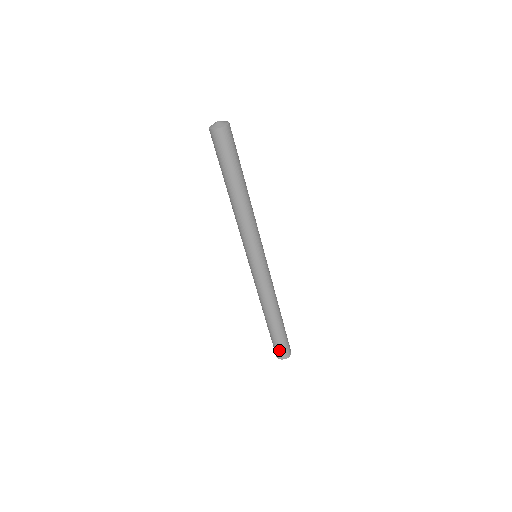
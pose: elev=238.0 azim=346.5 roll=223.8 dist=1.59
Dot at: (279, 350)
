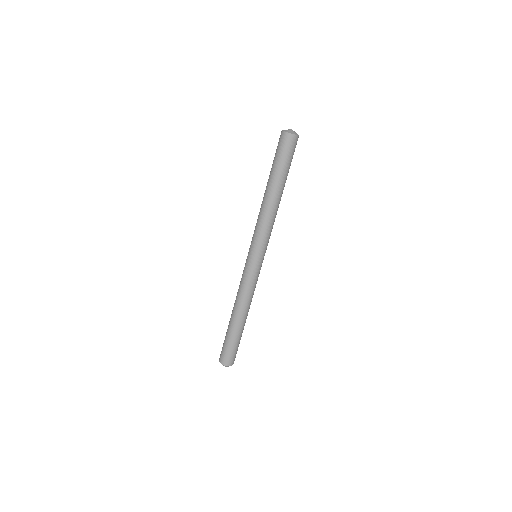
Dot at: (228, 355)
